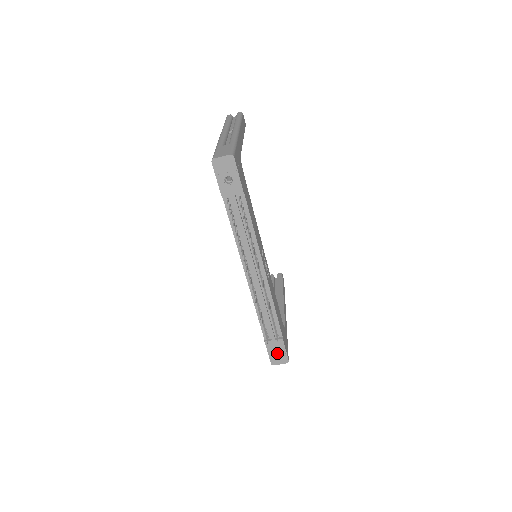
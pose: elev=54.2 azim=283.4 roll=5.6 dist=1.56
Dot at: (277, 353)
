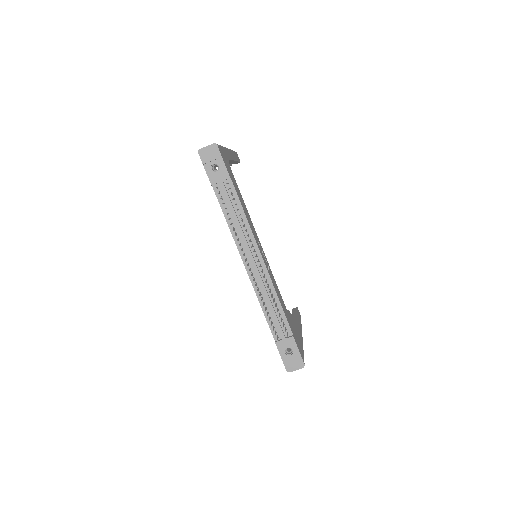
Dot at: (290, 356)
